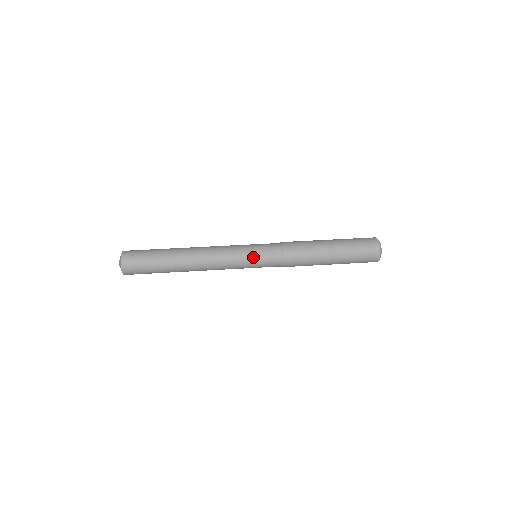
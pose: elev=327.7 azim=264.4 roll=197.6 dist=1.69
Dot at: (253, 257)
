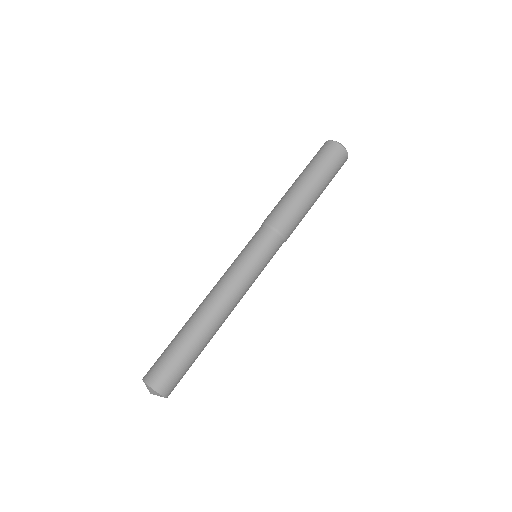
Dot at: (259, 260)
